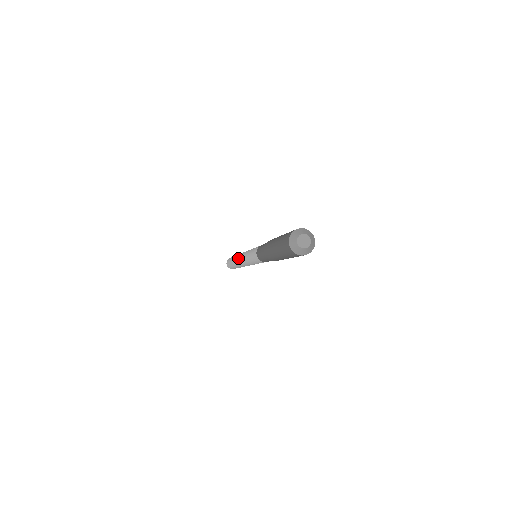
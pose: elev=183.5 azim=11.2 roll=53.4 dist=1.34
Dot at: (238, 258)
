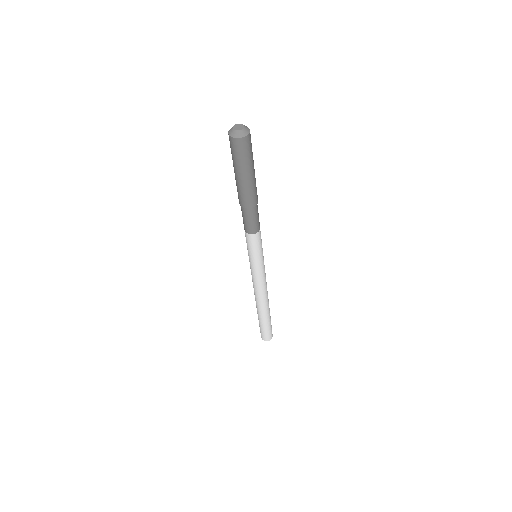
Dot at: (256, 295)
